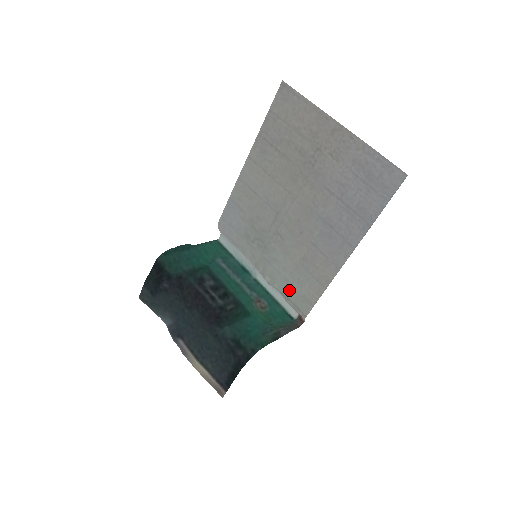
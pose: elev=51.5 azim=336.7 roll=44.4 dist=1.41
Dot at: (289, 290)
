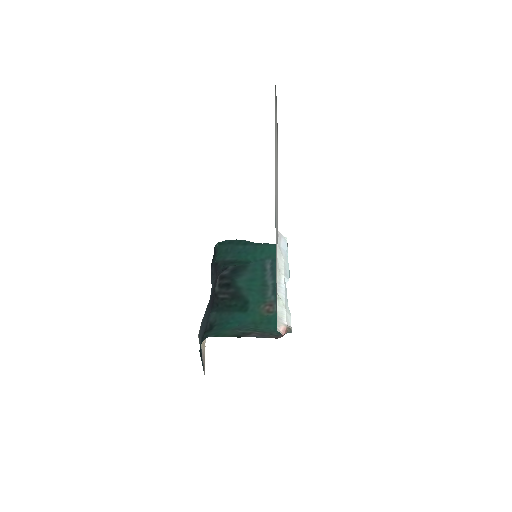
Dot at: occluded
